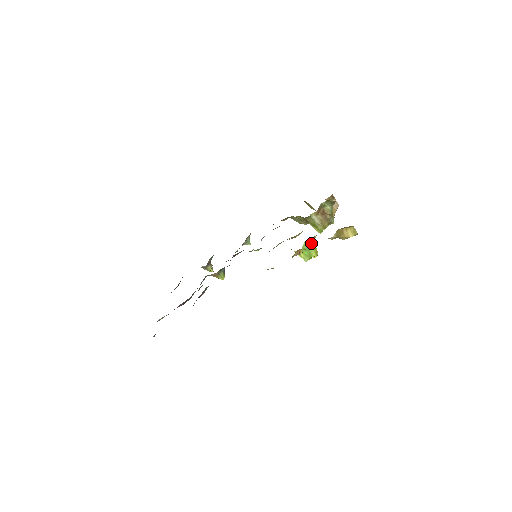
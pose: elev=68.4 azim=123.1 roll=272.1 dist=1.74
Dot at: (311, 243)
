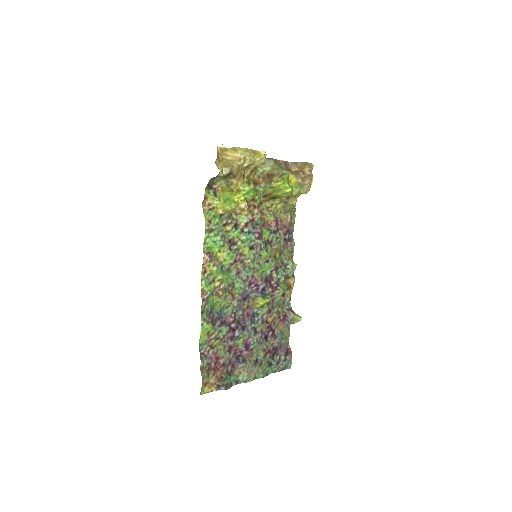
Dot at: (226, 193)
